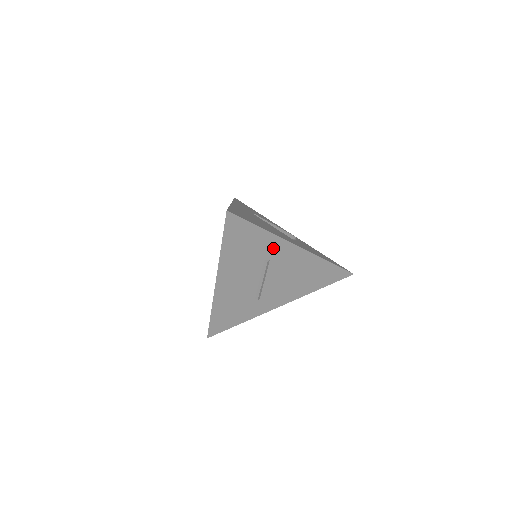
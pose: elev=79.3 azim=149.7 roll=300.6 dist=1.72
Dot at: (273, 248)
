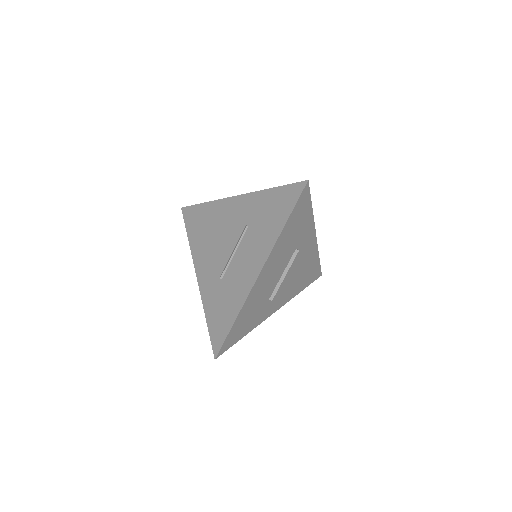
Dot at: (306, 235)
